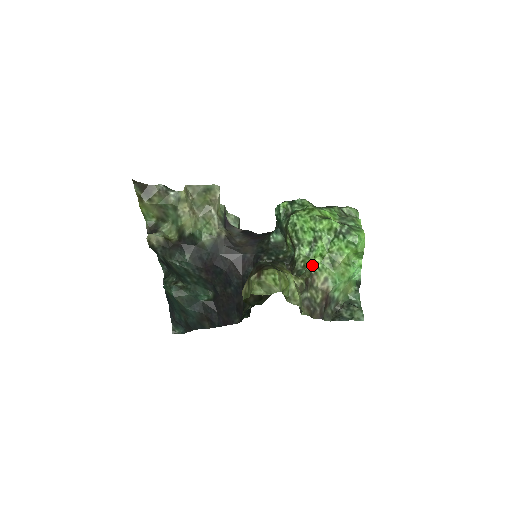
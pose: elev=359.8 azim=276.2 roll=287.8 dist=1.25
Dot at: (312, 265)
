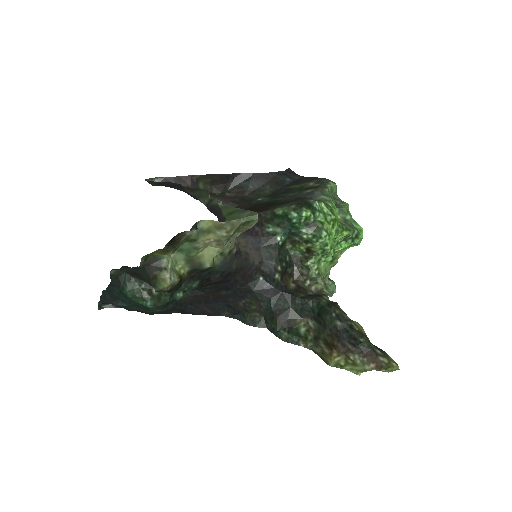
Dot at: (323, 270)
